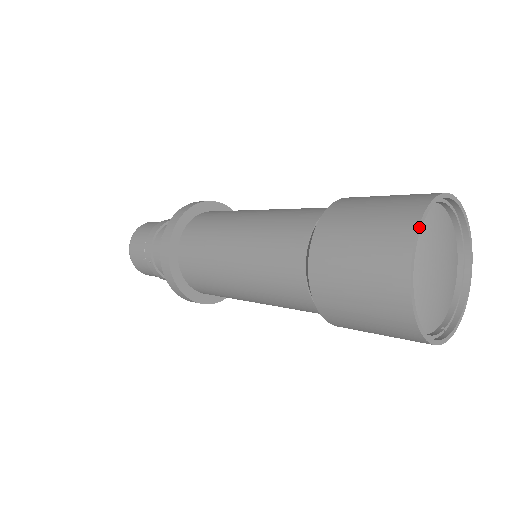
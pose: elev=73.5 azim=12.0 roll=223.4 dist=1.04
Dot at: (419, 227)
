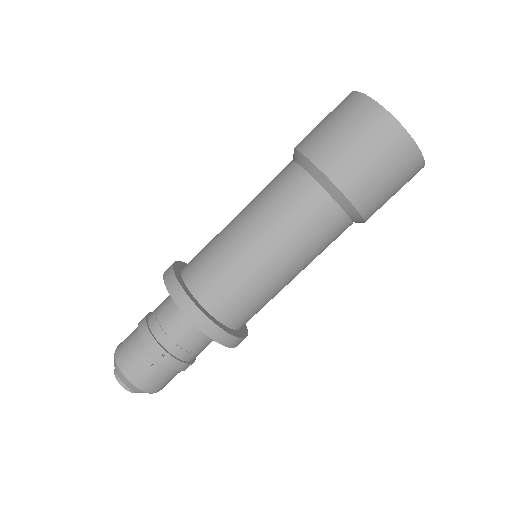
Dot at: (369, 97)
